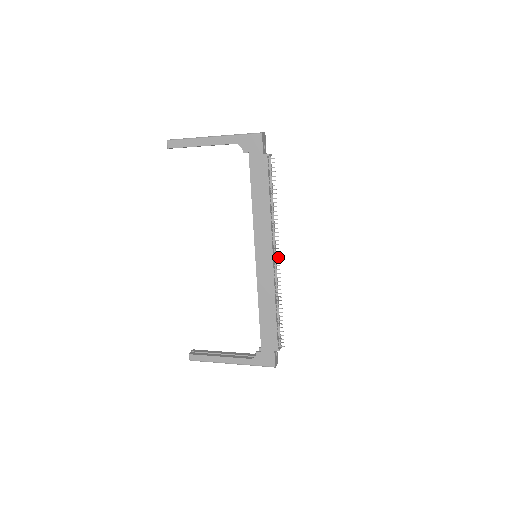
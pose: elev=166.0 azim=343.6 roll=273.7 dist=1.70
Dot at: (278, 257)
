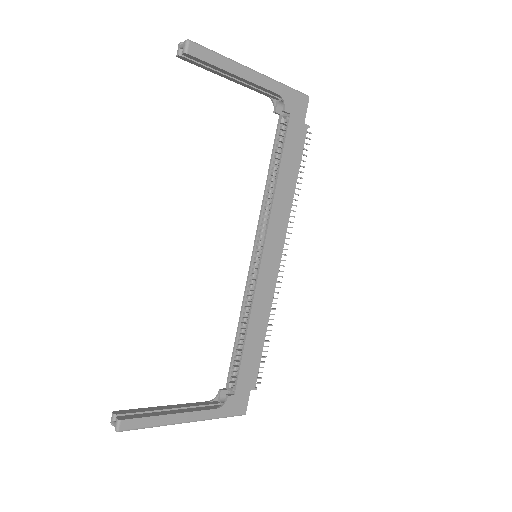
Dot at: (284, 260)
